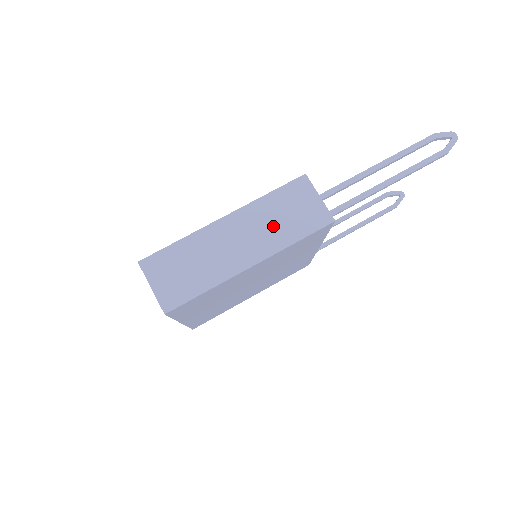
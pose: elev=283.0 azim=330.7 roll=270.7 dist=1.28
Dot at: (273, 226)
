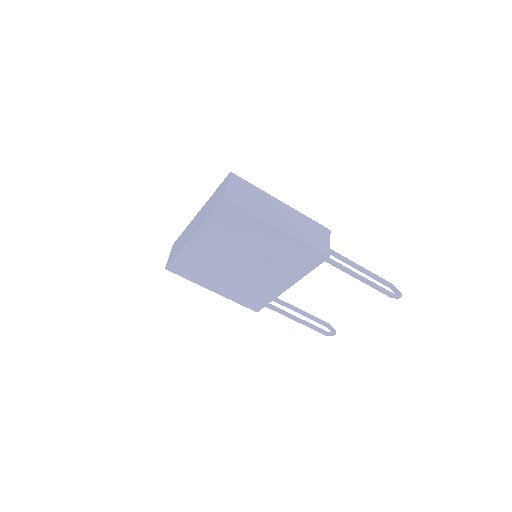
Dot at: (301, 228)
